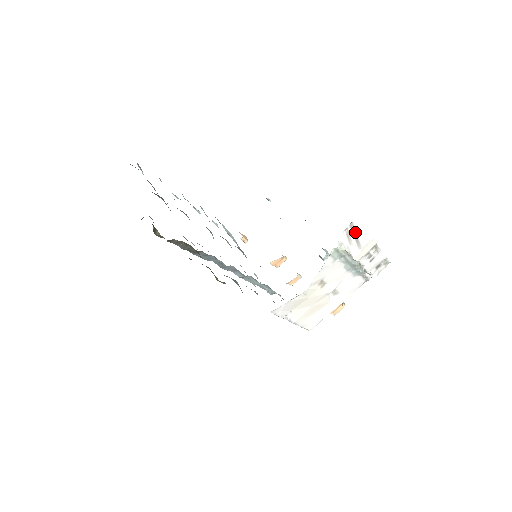
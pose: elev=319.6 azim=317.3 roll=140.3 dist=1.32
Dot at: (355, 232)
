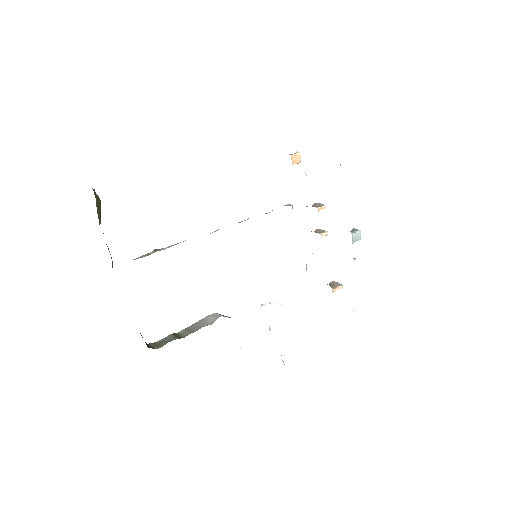
Dot at: occluded
